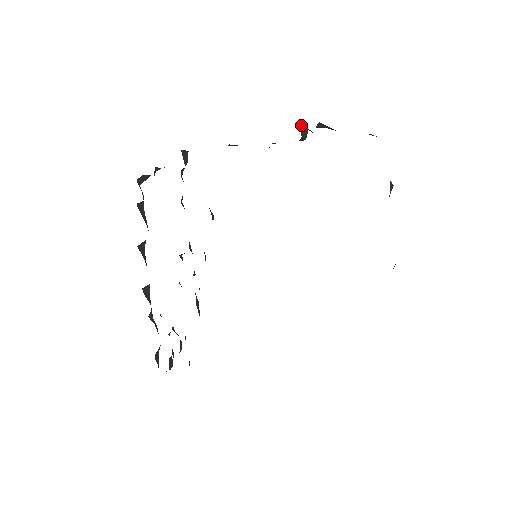
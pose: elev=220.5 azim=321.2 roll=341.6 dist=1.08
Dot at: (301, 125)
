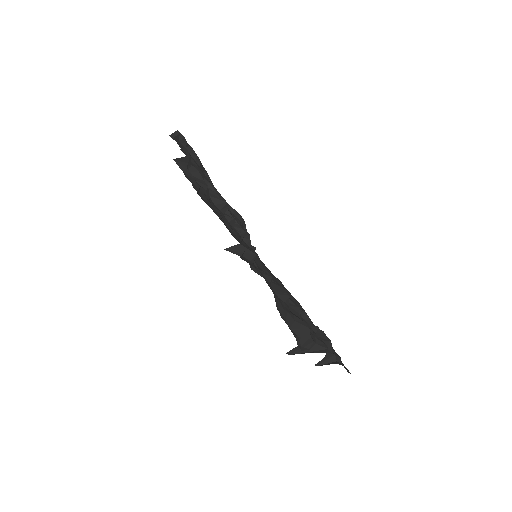
Dot at: occluded
